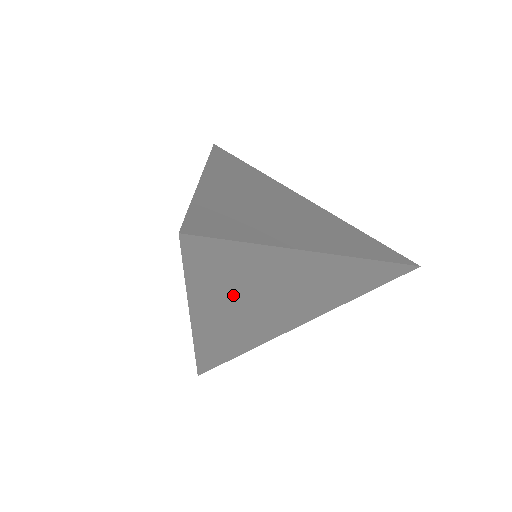
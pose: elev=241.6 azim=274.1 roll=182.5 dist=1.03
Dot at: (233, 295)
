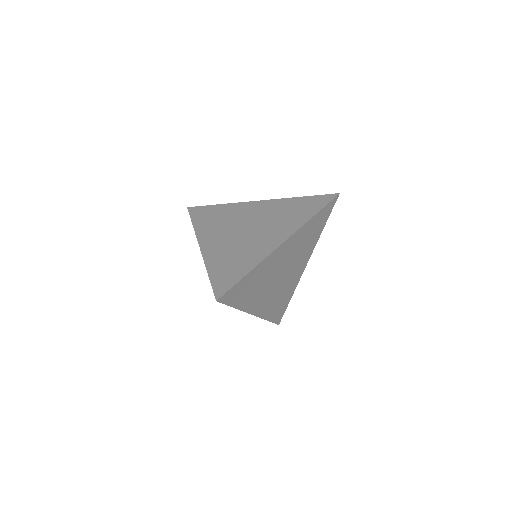
Dot at: (259, 291)
